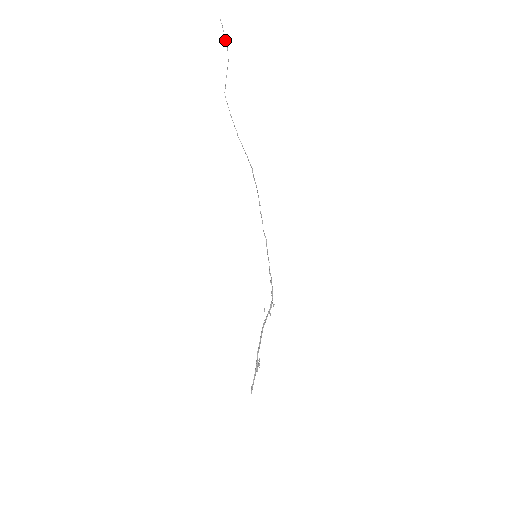
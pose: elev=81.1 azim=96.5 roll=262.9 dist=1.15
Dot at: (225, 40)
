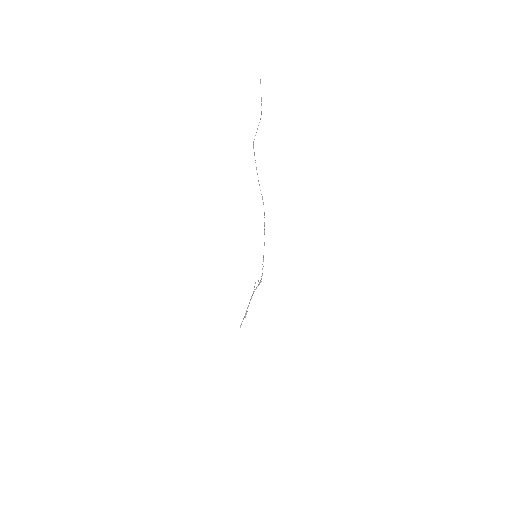
Dot at: (261, 101)
